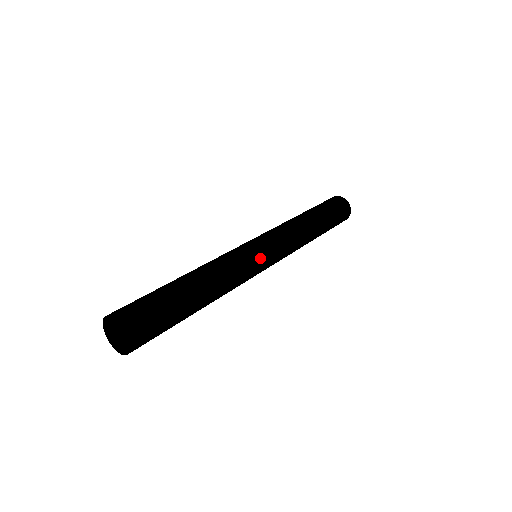
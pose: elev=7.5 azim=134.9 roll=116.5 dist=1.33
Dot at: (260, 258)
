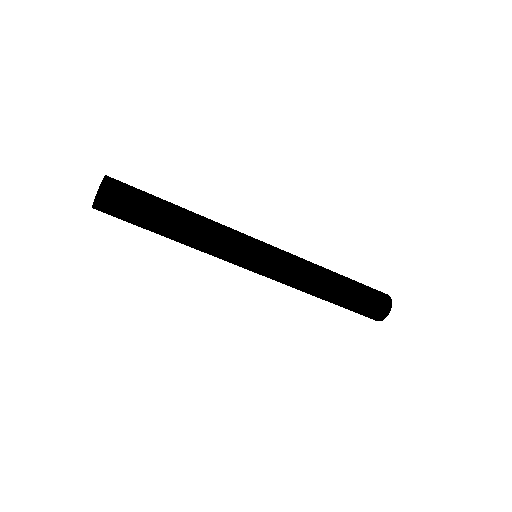
Dot at: (253, 243)
